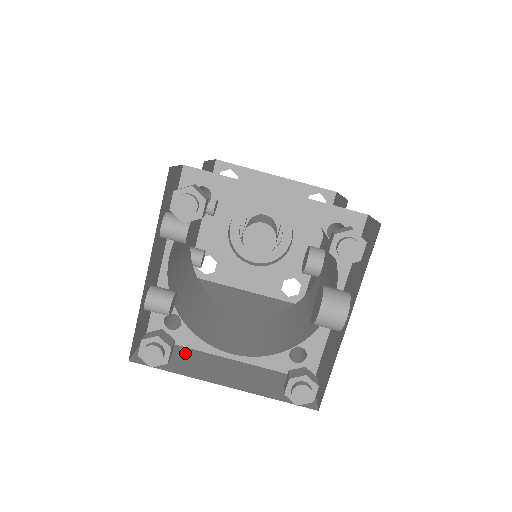
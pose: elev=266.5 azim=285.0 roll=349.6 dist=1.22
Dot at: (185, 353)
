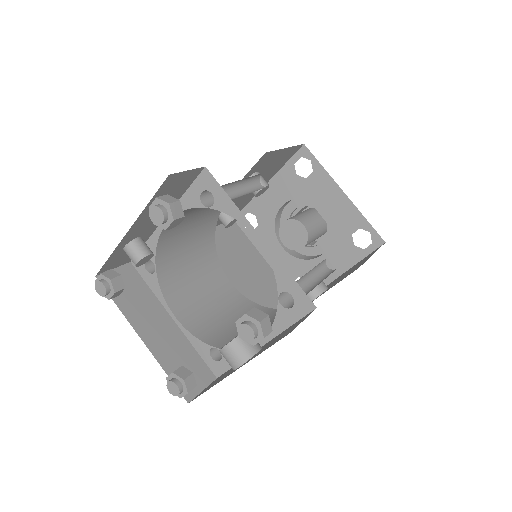
Dot at: (144, 294)
